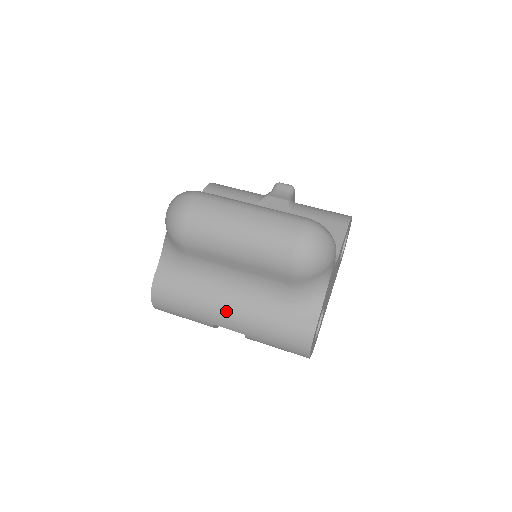
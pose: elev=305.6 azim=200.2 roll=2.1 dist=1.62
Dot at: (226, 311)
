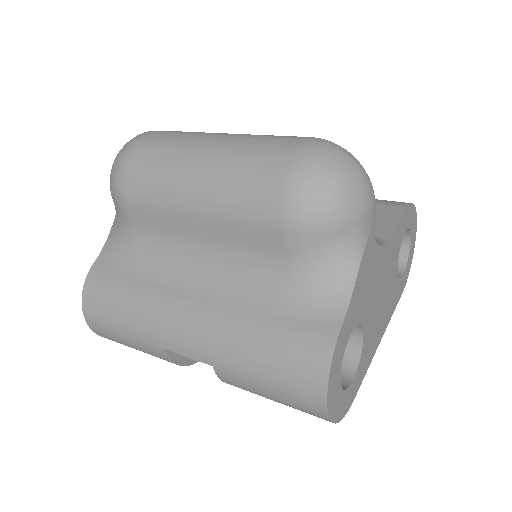
Dot at: (182, 318)
